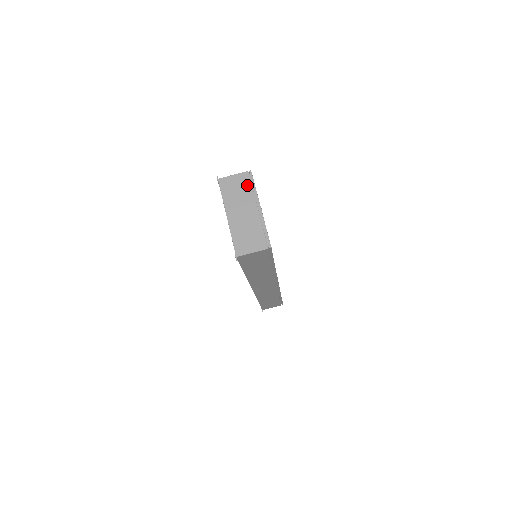
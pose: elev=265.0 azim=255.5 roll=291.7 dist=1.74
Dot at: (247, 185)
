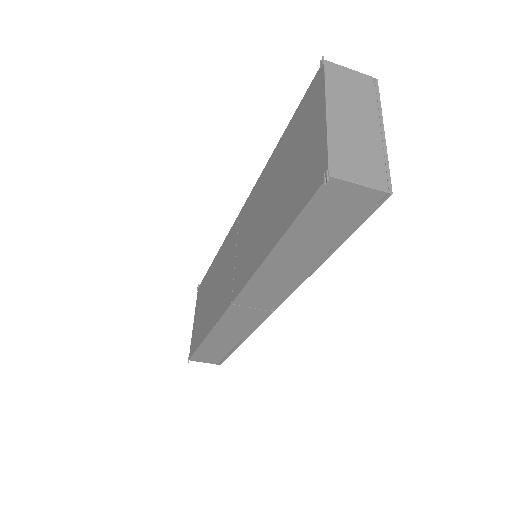
Dot at: (369, 92)
